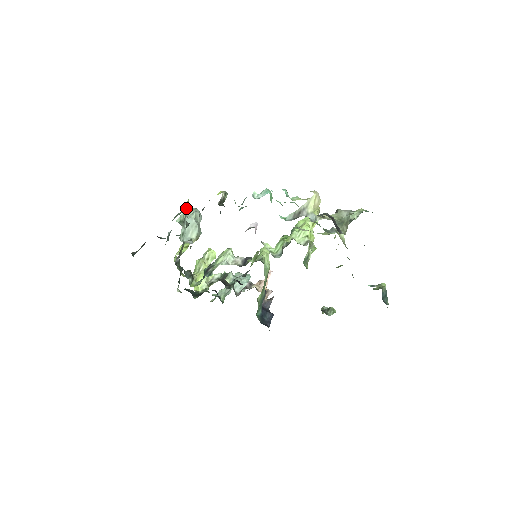
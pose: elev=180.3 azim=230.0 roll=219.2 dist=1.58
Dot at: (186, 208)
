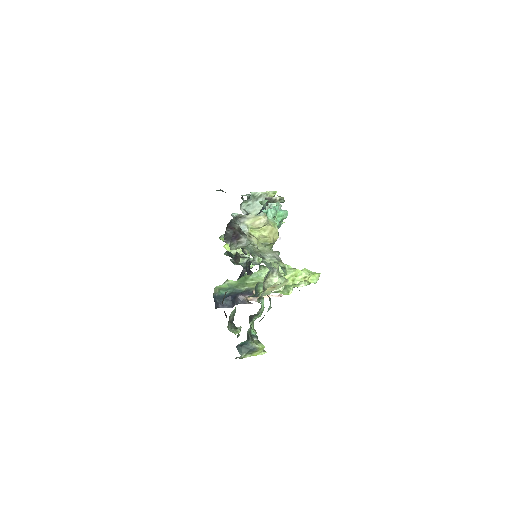
Dot at: (271, 195)
